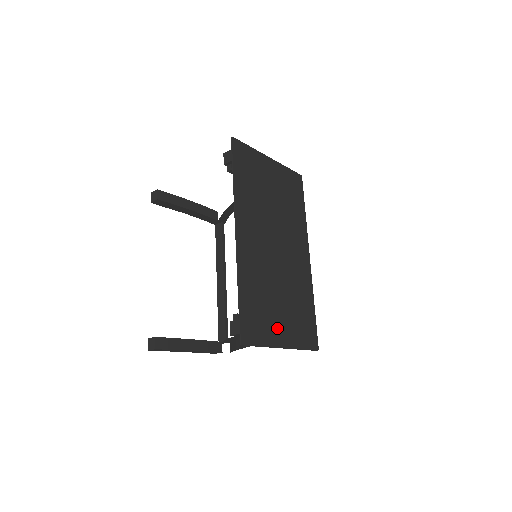
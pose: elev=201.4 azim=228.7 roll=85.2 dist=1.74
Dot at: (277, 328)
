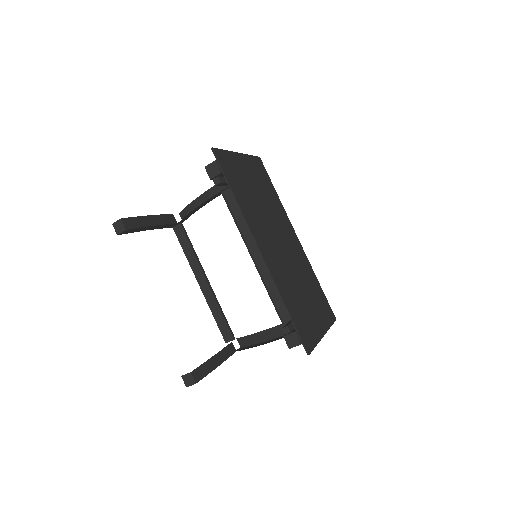
Dot at: (314, 321)
